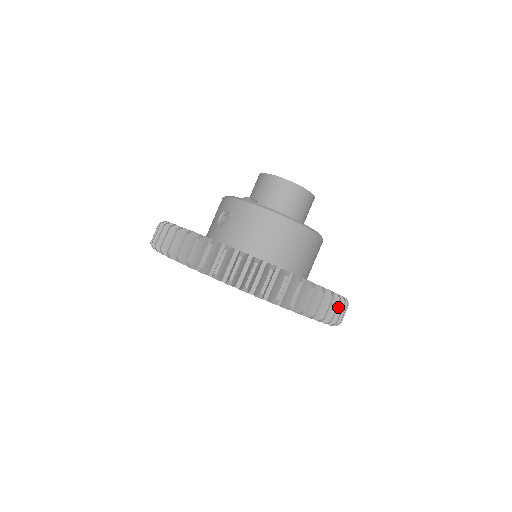
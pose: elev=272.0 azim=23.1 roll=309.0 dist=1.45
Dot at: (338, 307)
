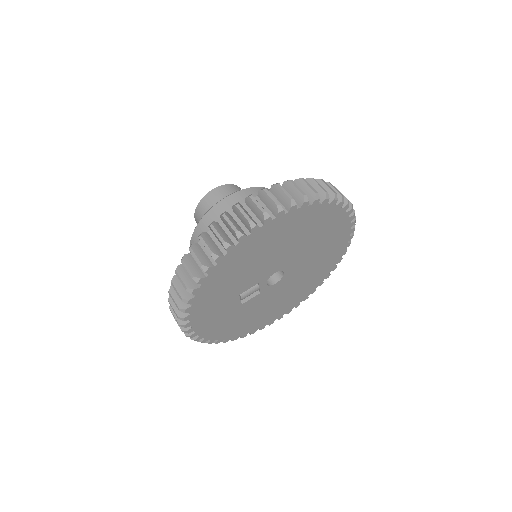
Dot at: (291, 189)
